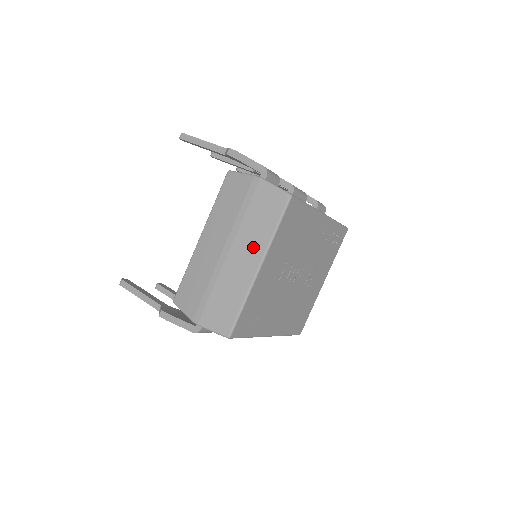
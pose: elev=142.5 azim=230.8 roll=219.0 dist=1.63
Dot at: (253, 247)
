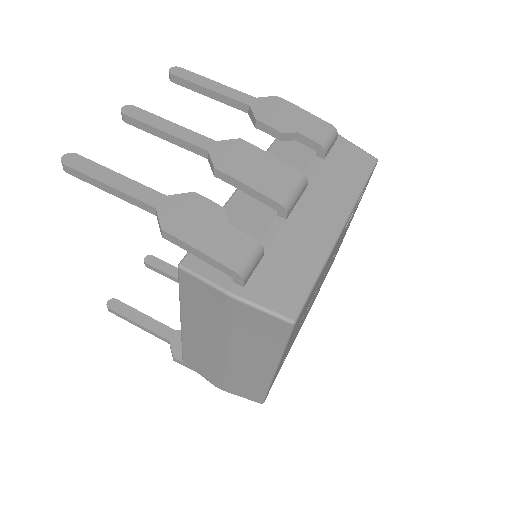
Dot at: (258, 357)
